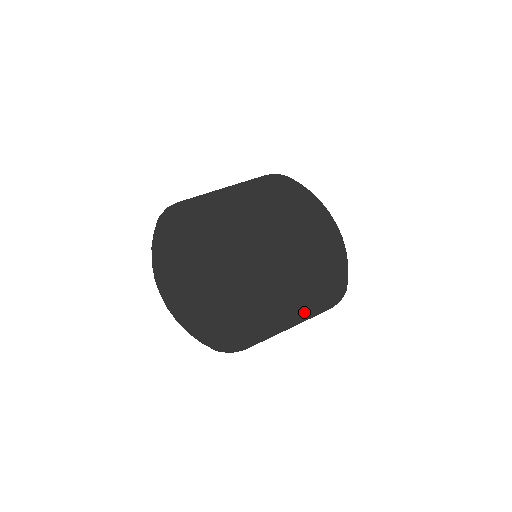
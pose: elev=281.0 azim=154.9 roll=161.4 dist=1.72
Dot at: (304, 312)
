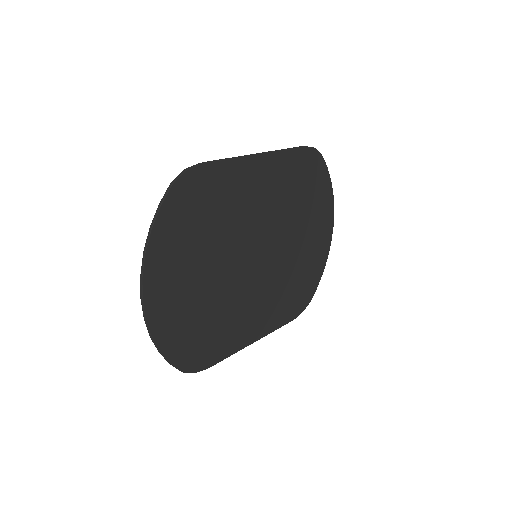
Dot at: (271, 325)
